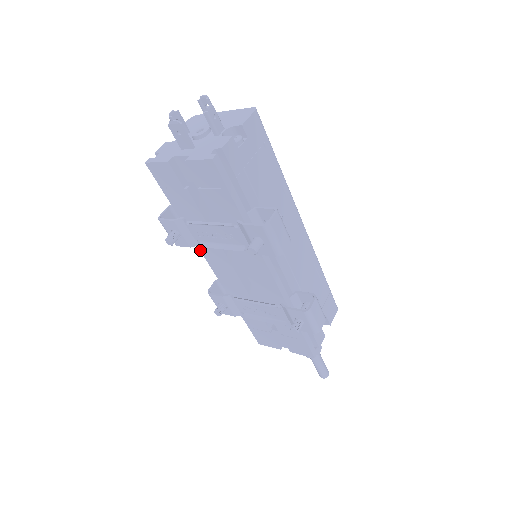
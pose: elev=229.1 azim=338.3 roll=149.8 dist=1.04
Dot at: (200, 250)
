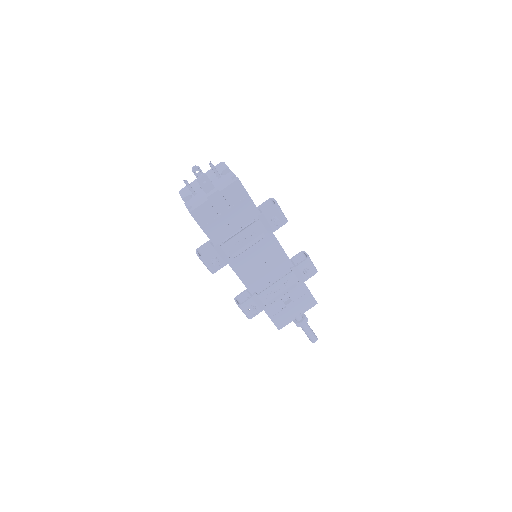
Dot at: (230, 266)
